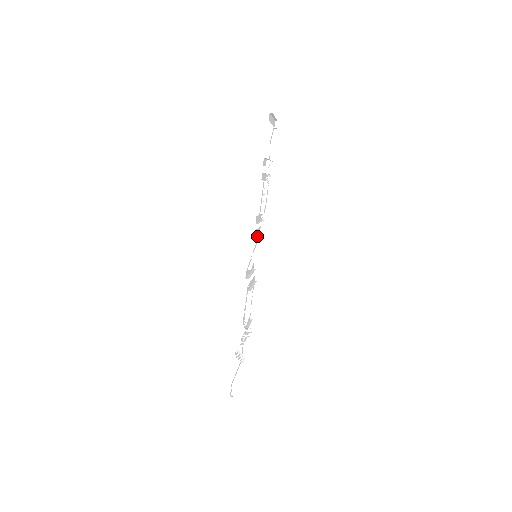
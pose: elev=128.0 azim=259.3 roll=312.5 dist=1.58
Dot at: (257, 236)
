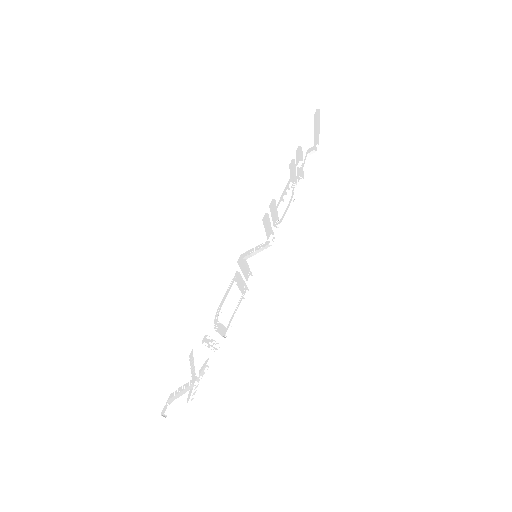
Dot at: occluded
